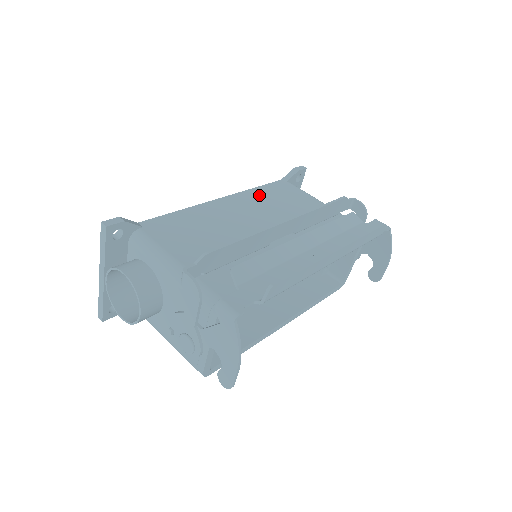
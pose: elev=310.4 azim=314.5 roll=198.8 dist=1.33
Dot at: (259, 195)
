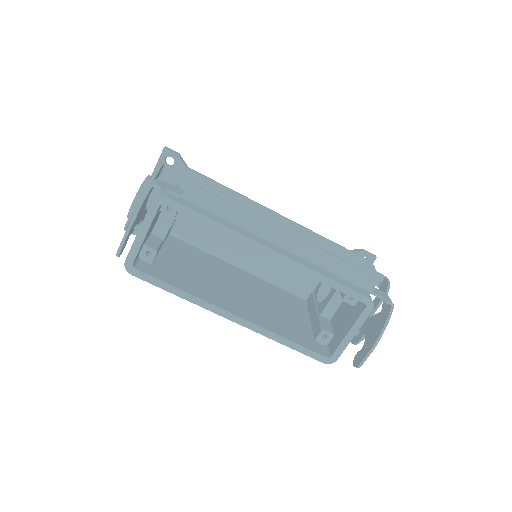
Dot at: occluded
